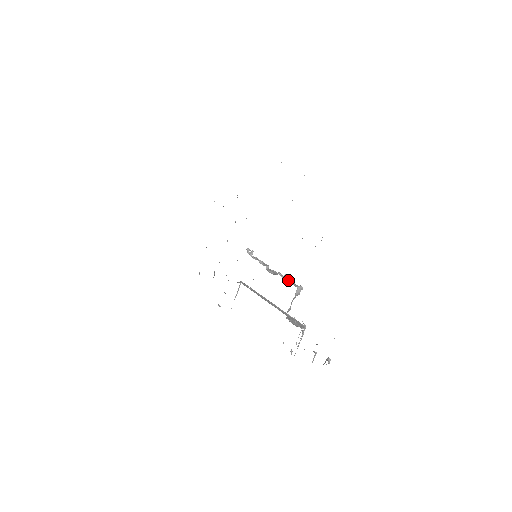
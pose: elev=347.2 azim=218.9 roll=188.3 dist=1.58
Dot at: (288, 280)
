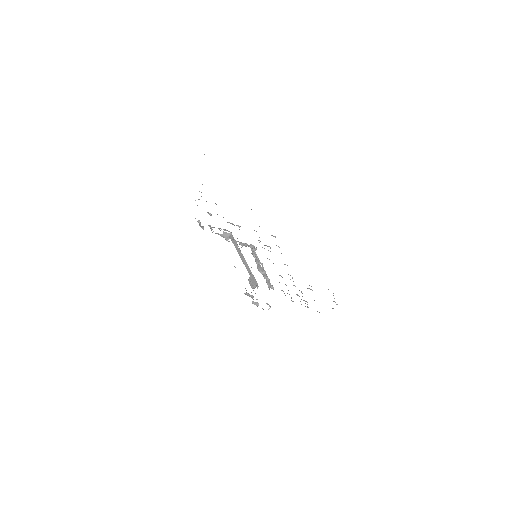
Dot at: (267, 281)
